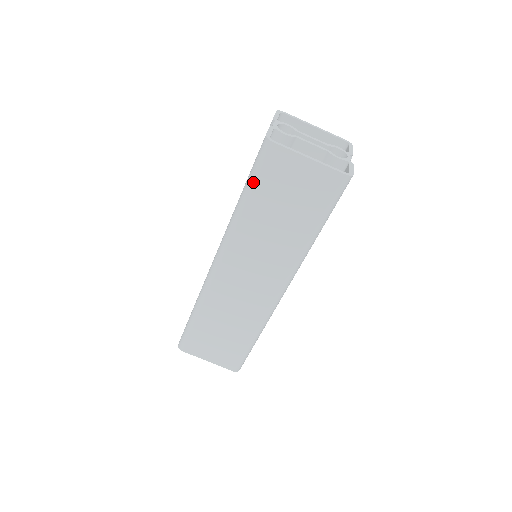
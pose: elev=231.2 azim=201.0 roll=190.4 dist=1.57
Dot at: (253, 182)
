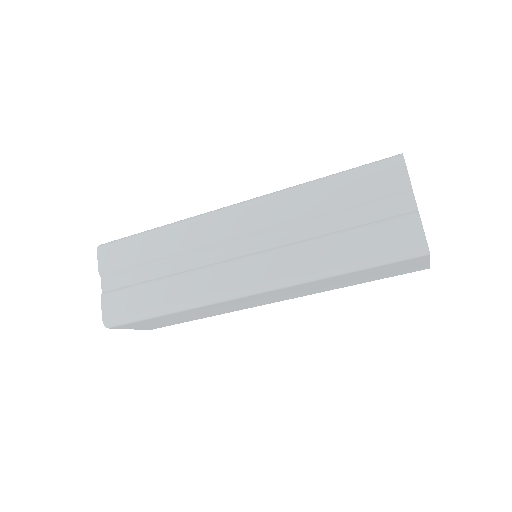
Dot at: (373, 267)
